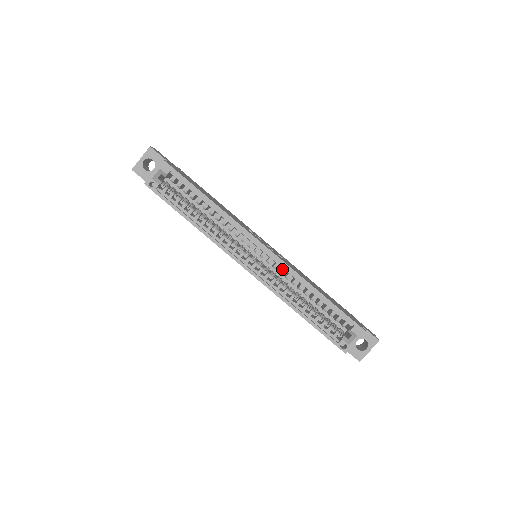
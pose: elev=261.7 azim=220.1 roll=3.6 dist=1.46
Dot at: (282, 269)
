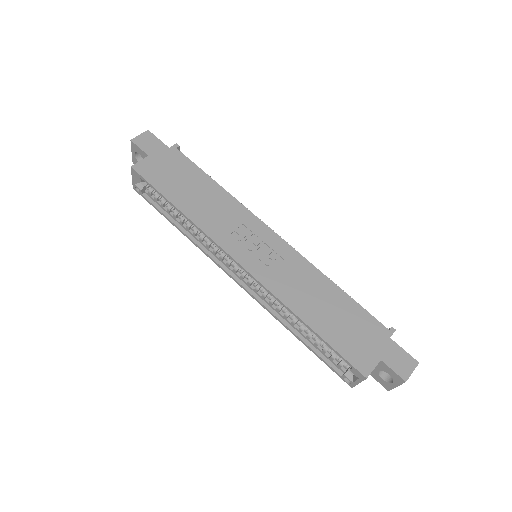
Dot at: occluded
